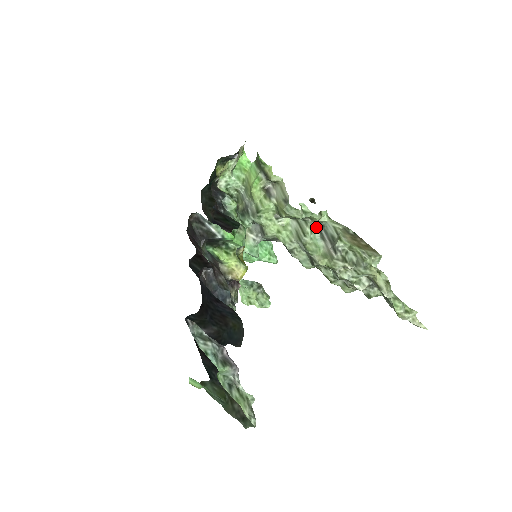
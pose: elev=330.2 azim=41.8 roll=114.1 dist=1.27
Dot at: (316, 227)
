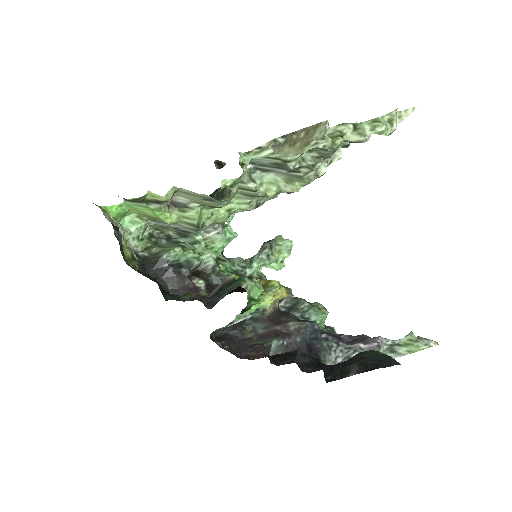
Dot at: (249, 171)
